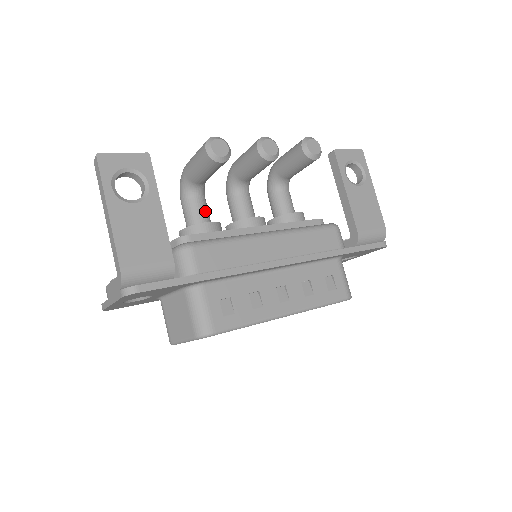
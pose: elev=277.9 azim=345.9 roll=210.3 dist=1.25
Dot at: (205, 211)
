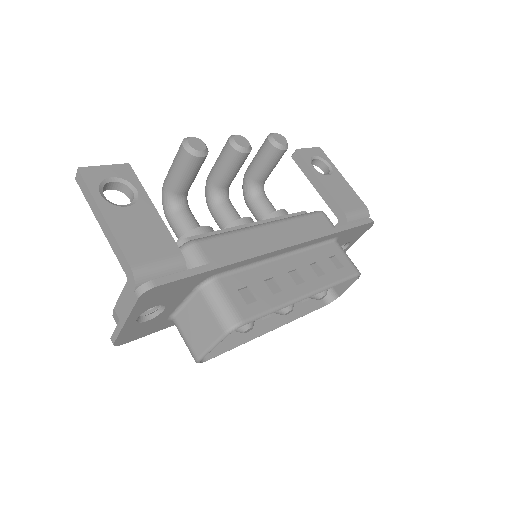
Dot at: (194, 221)
